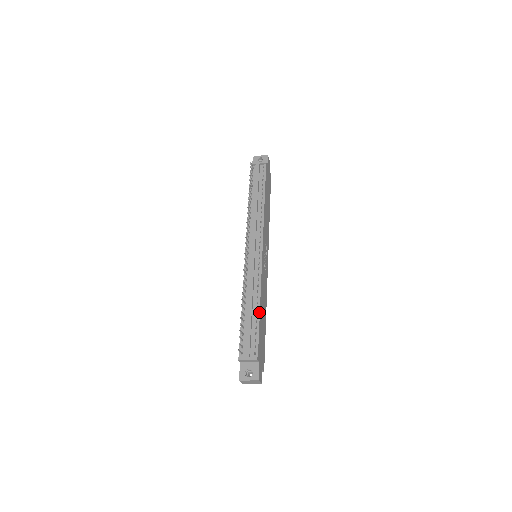
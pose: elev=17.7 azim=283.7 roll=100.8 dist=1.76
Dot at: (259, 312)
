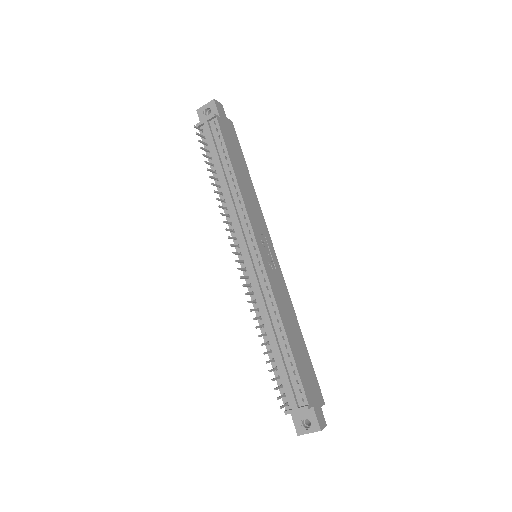
Dot at: (287, 342)
